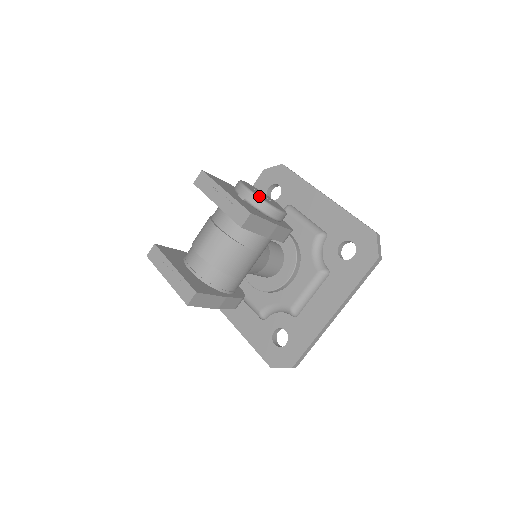
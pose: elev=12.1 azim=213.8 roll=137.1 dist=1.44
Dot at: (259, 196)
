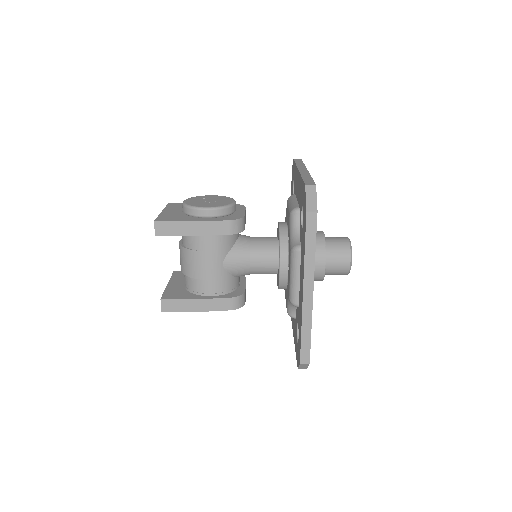
Dot at: (186, 204)
